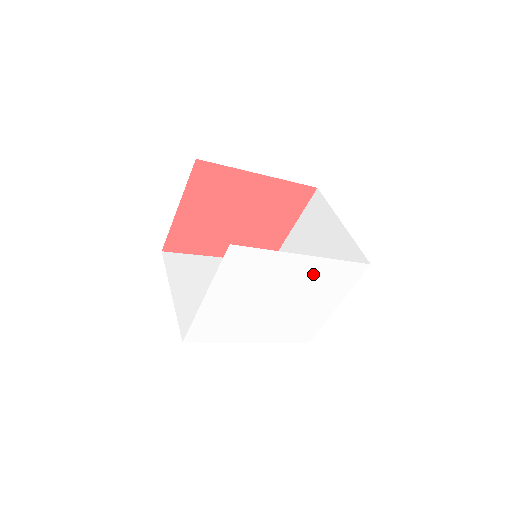
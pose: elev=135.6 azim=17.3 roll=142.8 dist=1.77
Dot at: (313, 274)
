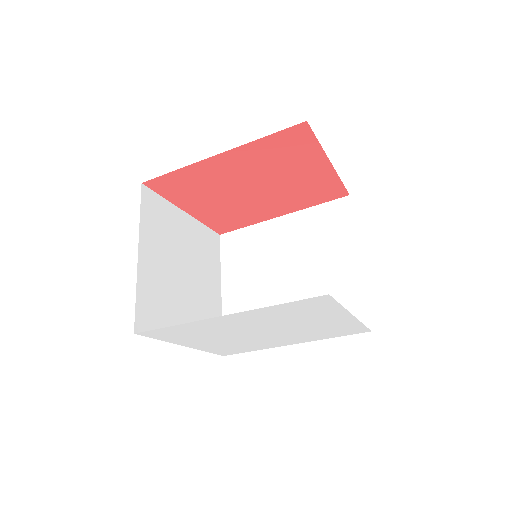
Dot at: (261, 317)
